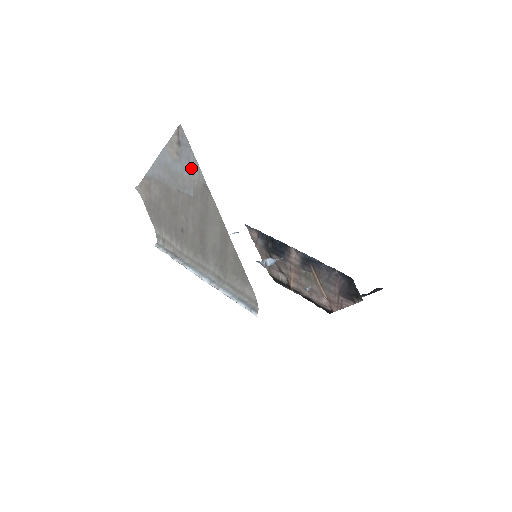
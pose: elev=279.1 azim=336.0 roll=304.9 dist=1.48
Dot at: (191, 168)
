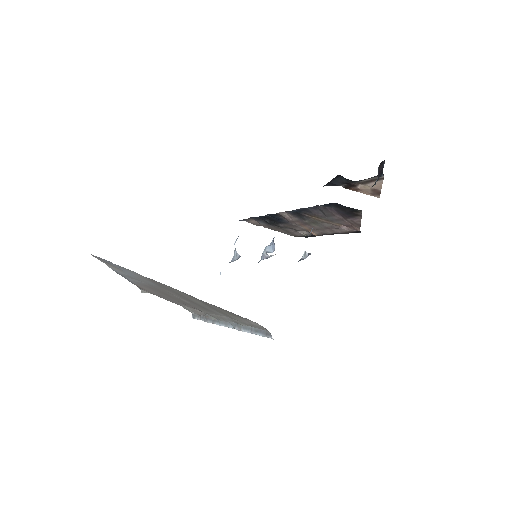
Dot at: (130, 272)
